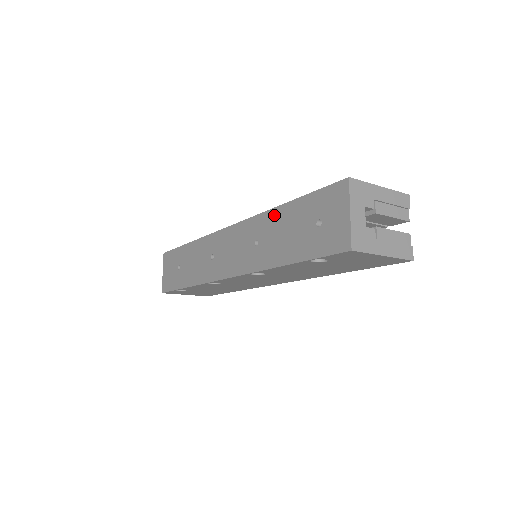
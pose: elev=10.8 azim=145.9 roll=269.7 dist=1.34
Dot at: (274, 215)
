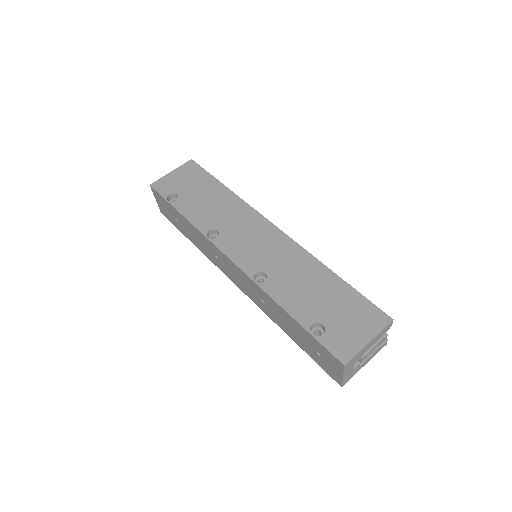
Dot at: (278, 308)
